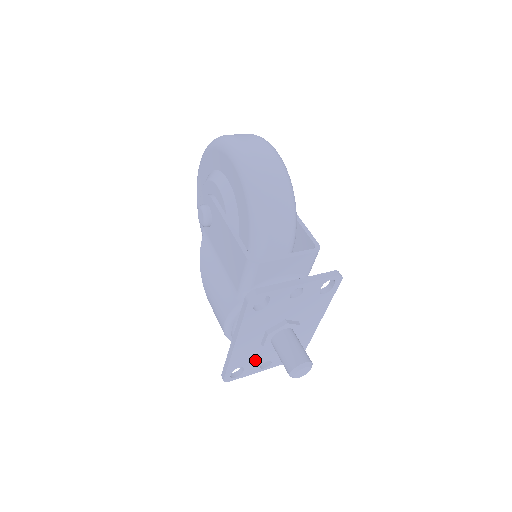
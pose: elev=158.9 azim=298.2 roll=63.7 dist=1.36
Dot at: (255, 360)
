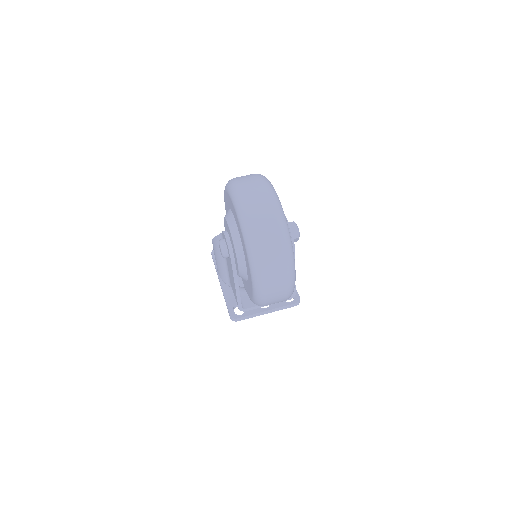
Dot at: occluded
